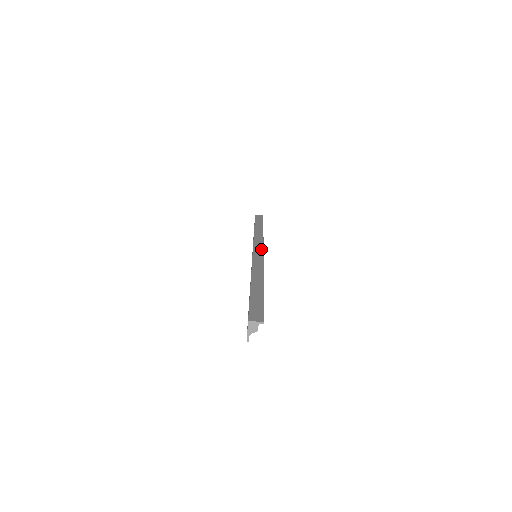
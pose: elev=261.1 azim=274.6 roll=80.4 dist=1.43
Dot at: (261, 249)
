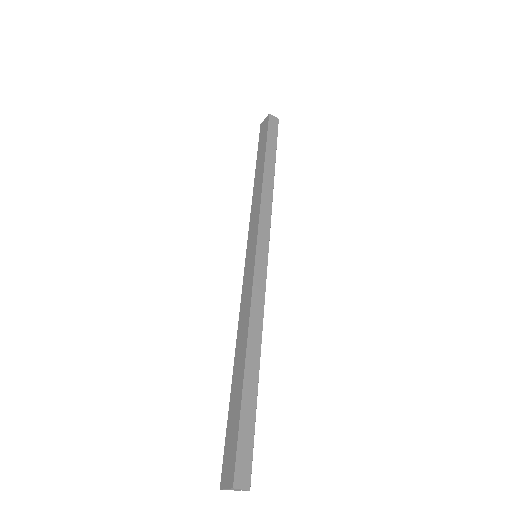
Dot at: (266, 249)
